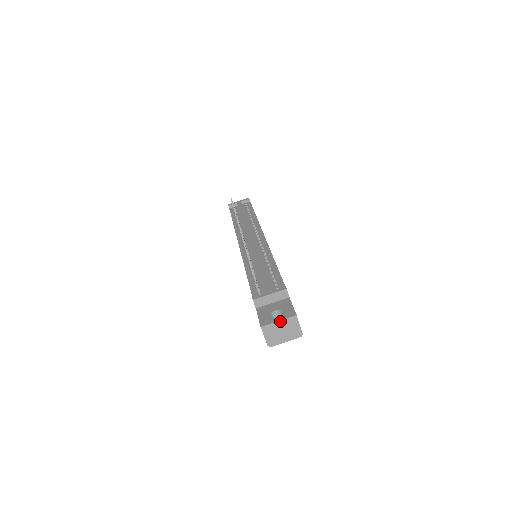
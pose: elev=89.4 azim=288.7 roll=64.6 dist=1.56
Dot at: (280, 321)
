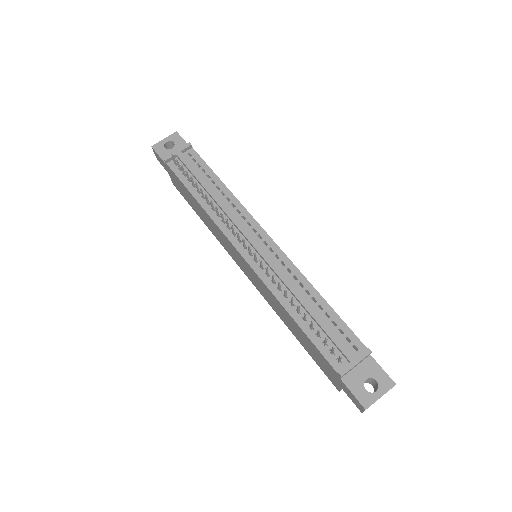
Dot at: occluded
